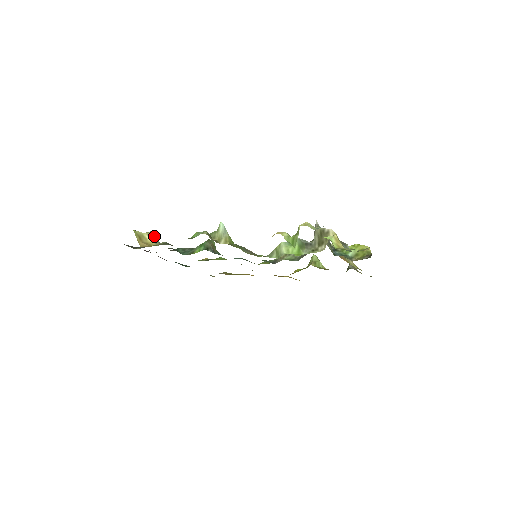
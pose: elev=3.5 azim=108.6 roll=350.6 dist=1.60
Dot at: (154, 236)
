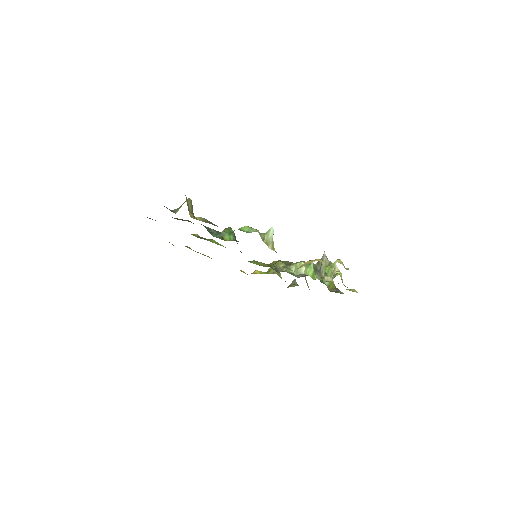
Dot at: (192, 205)
